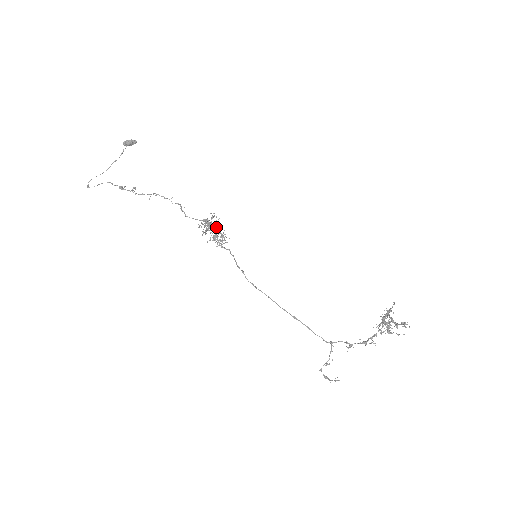
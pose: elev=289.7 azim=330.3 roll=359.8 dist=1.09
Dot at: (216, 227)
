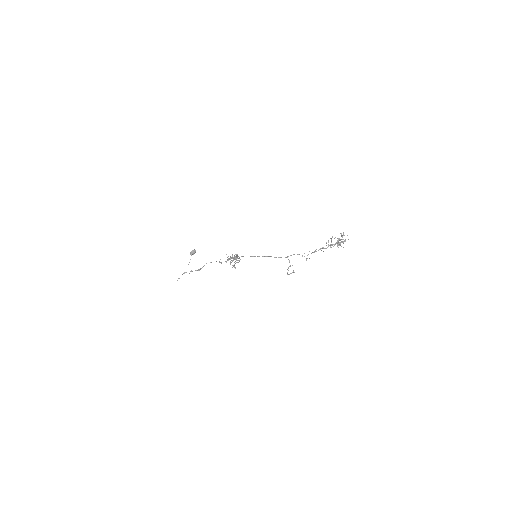
Dot at: occluded
